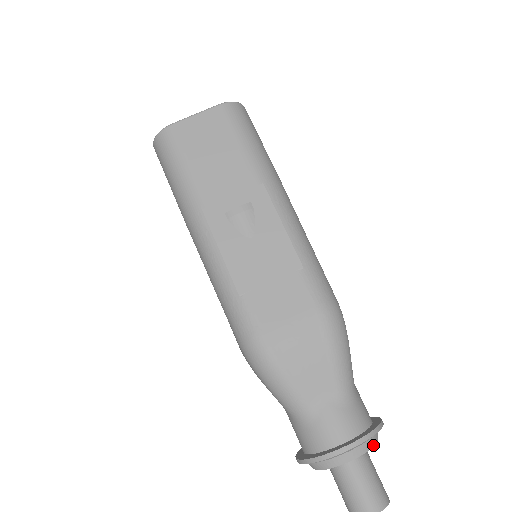
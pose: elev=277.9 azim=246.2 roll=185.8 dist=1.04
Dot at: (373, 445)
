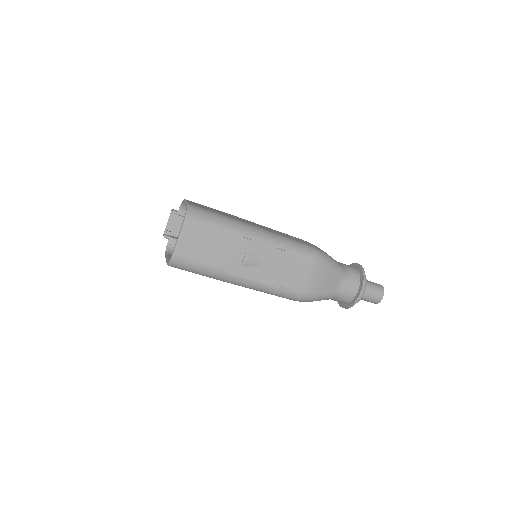
Dot at: (366, 279)
